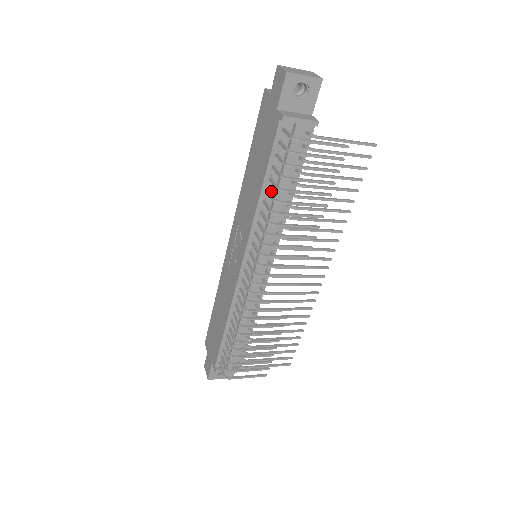
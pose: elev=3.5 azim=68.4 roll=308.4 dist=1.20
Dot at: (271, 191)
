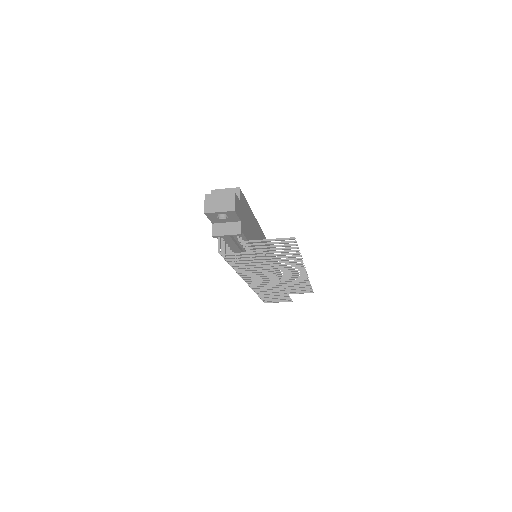
Dot at: occluded
